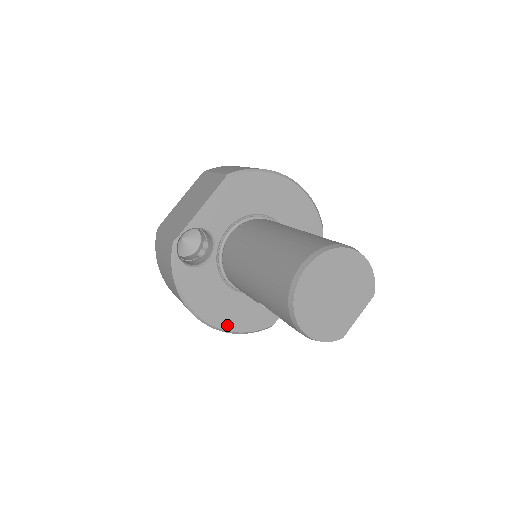
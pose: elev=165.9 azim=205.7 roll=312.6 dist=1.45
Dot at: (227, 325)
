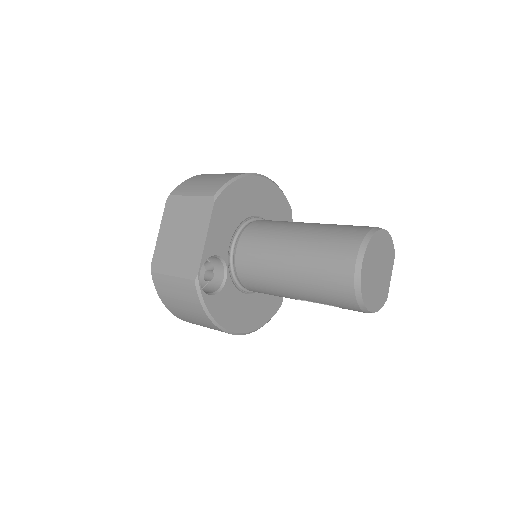
Dot at: (253, 326)
